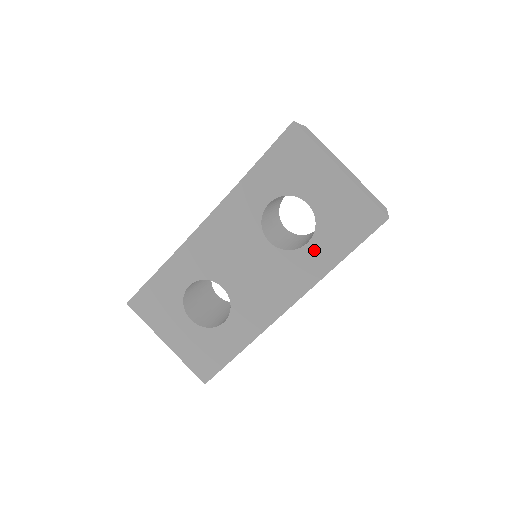
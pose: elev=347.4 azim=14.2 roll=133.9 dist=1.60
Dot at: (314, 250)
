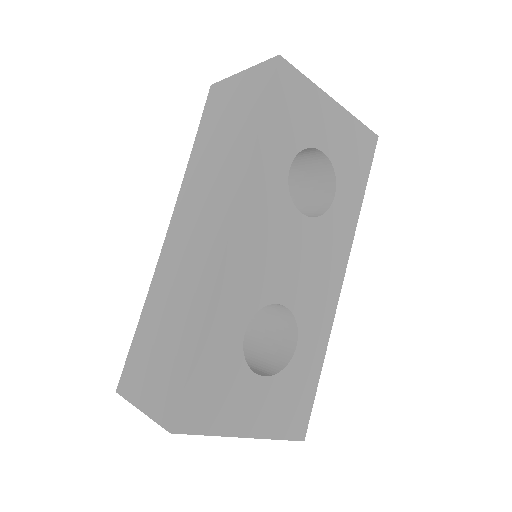
Dot at: (342, 201)
